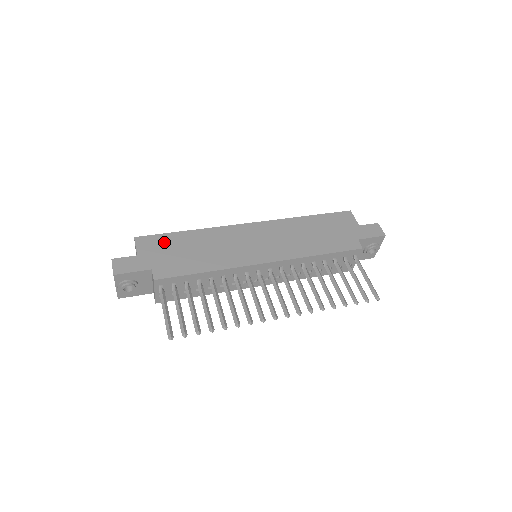
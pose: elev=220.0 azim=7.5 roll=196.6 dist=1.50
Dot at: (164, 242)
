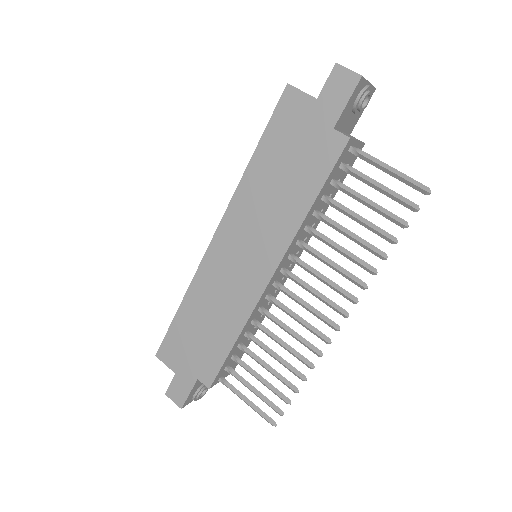
Dot at: (177, 340)
